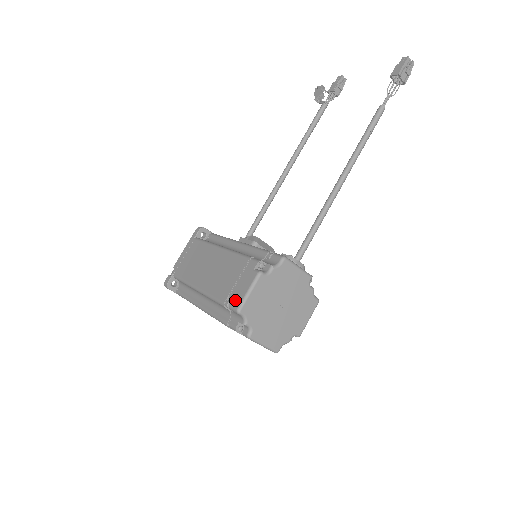
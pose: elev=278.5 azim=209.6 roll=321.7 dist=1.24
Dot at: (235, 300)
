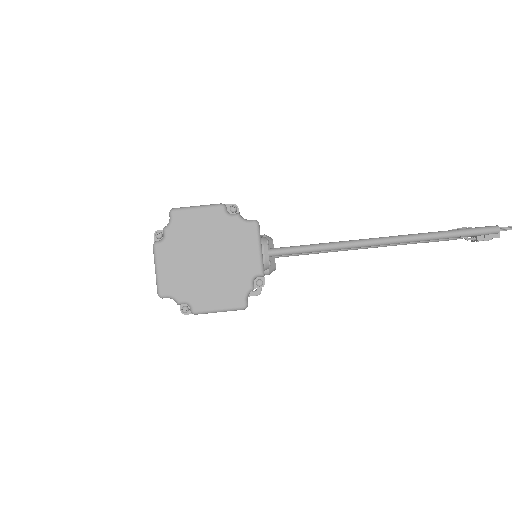
Dot at: occluded
